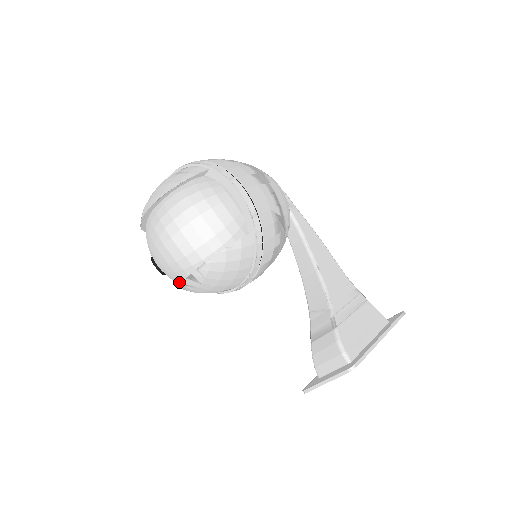
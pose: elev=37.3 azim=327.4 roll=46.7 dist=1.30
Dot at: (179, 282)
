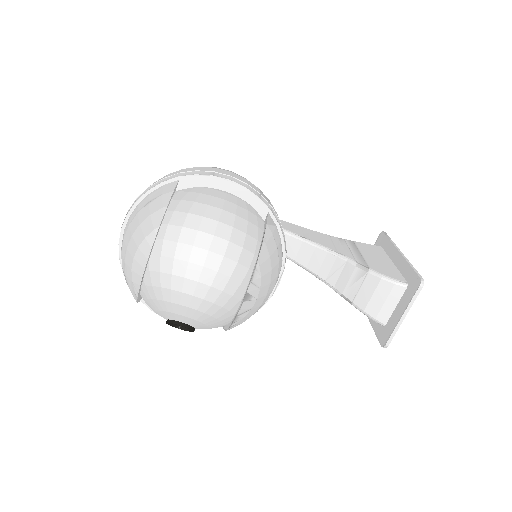
Dot at: (224, 321)
